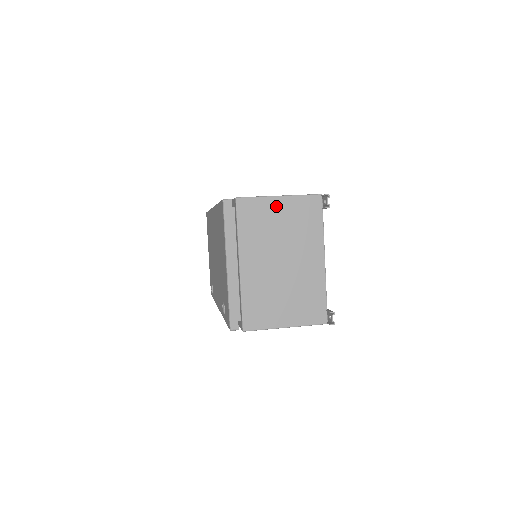
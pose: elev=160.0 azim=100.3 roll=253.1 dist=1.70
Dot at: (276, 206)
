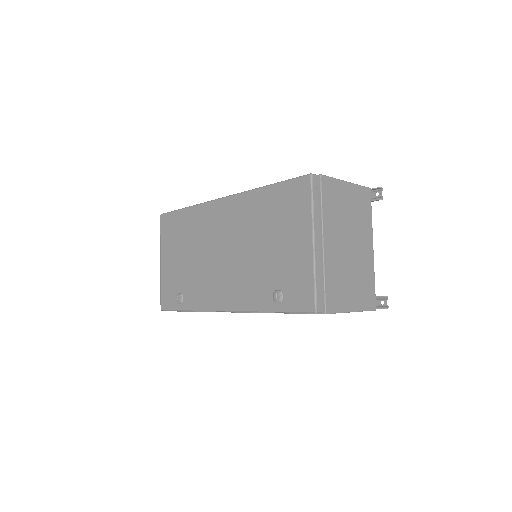
Dot at: (345, 190)
